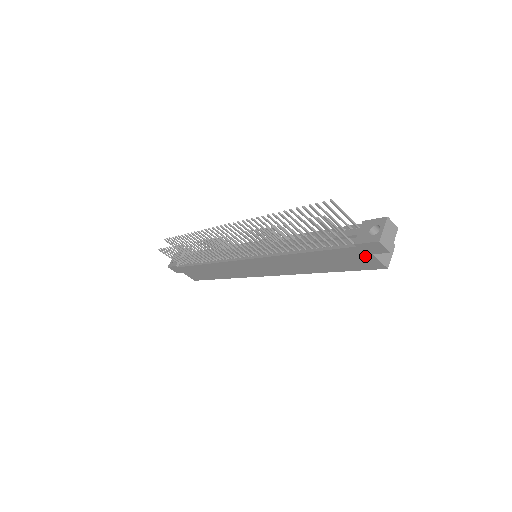
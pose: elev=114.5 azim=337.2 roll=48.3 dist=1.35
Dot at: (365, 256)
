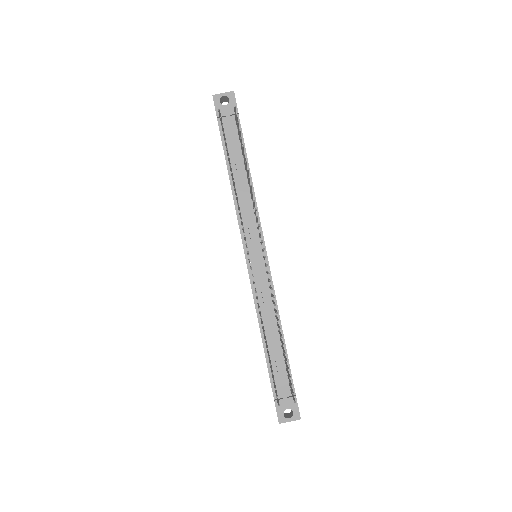
Dot at: occluded
